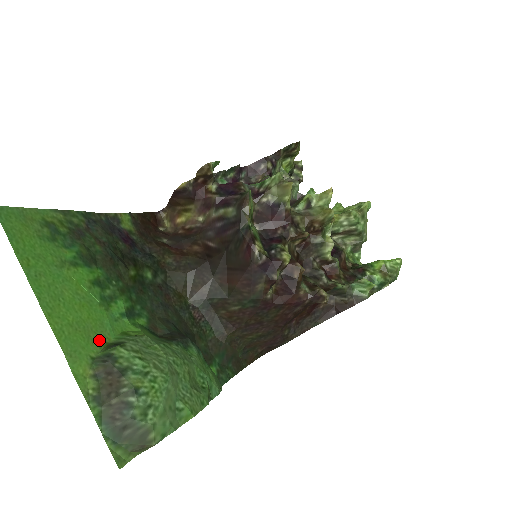
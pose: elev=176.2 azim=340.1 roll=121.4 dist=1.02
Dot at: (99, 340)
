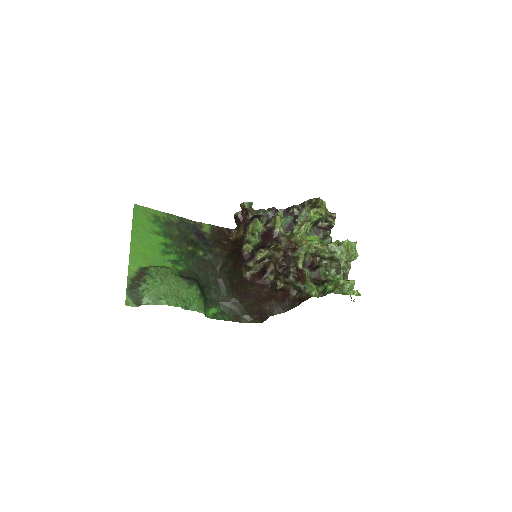
Dot at: (149, 263)
